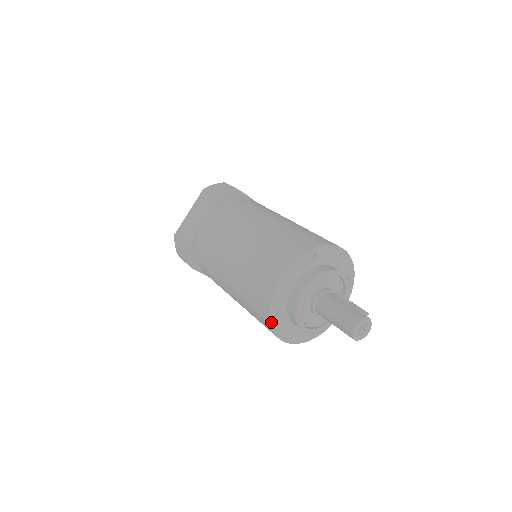
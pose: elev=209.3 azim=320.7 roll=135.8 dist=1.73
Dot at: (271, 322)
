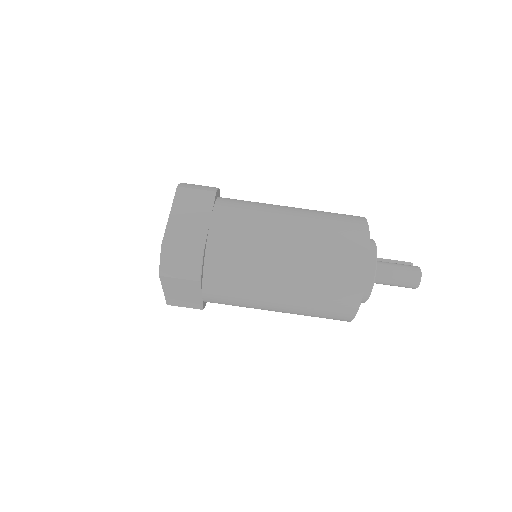
Dot at: (363, 292)
